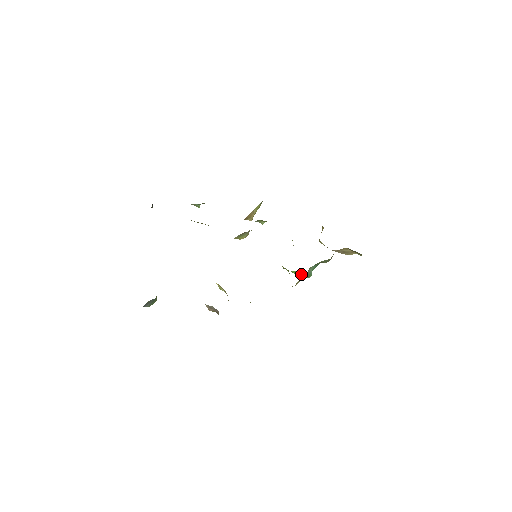
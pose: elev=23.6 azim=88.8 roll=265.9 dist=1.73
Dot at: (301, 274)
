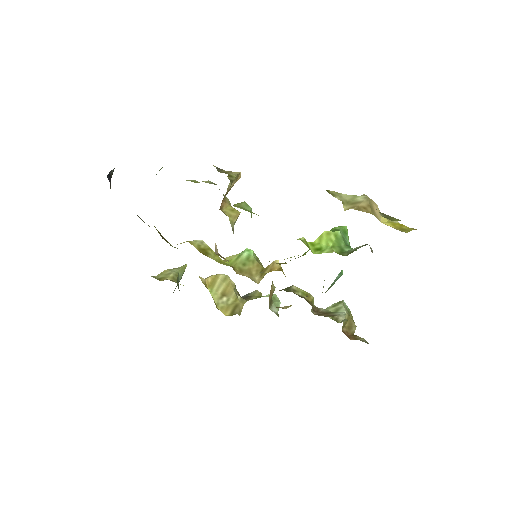
Dot at: occluded
